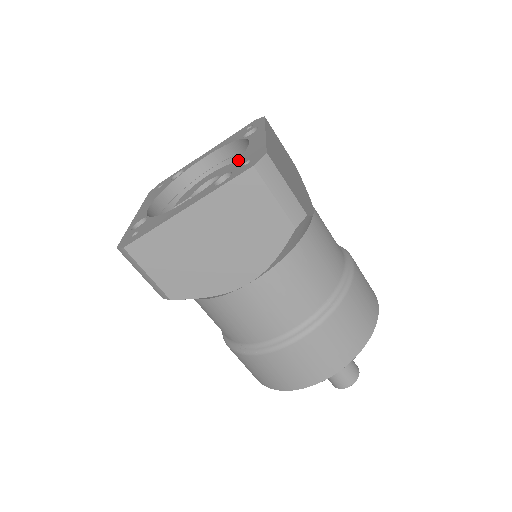
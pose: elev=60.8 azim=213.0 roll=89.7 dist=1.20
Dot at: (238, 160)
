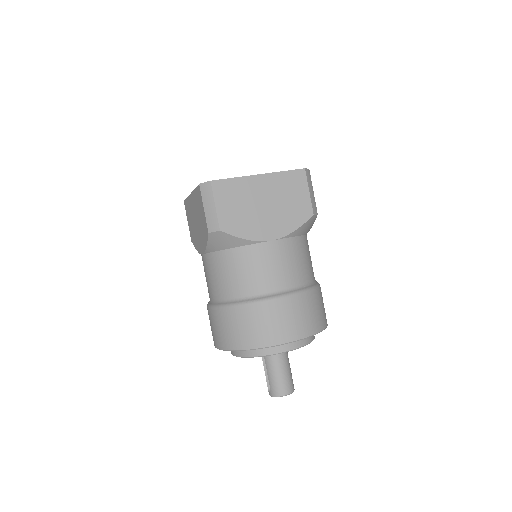
Dot at: occluded
